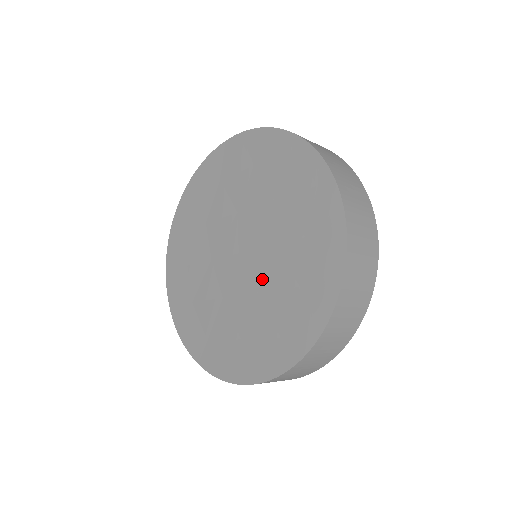
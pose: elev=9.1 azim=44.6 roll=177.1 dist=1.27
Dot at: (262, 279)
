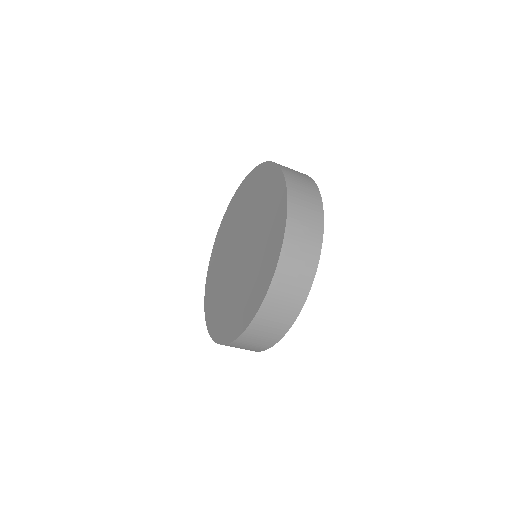
Dot at: (245, 269)
